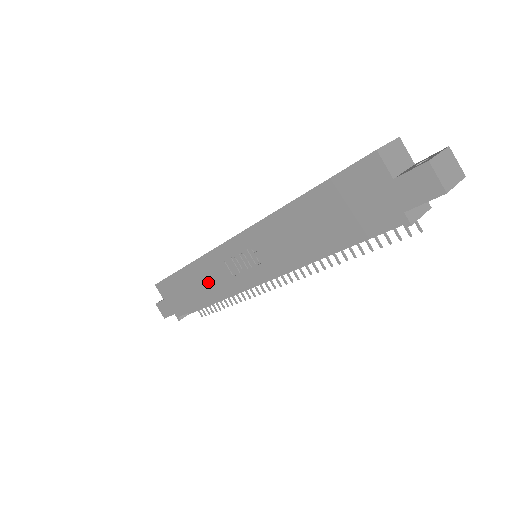
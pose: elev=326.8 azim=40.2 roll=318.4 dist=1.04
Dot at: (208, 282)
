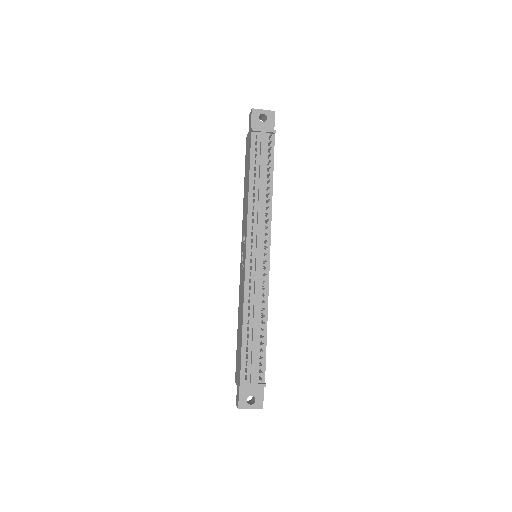
Dot at: (241, 306)
